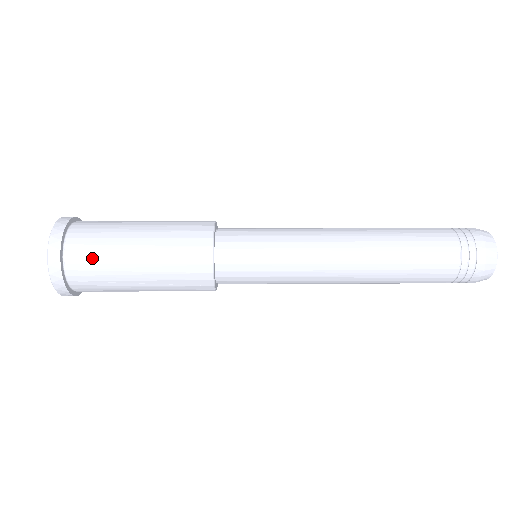
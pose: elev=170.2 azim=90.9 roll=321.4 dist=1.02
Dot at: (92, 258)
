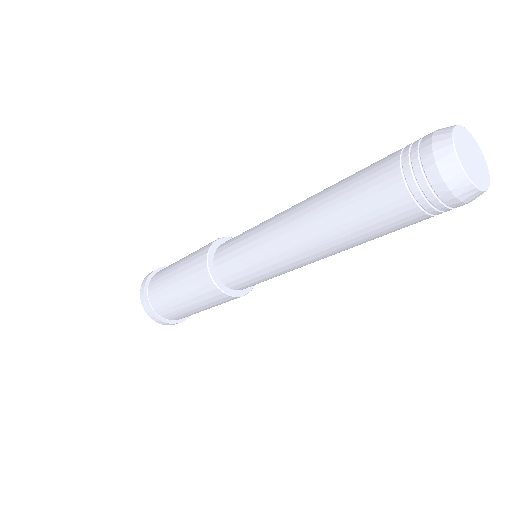
Dot at: (158, 293)
